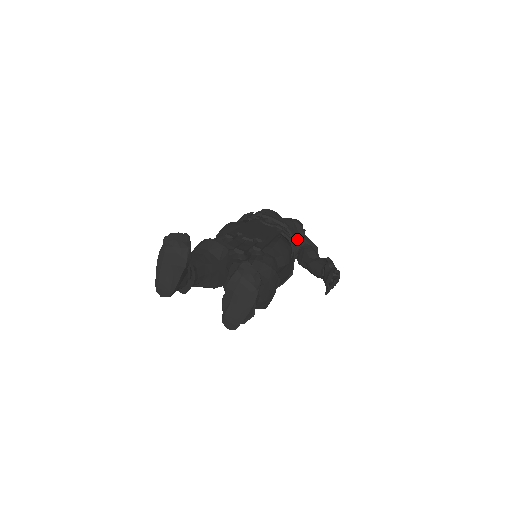
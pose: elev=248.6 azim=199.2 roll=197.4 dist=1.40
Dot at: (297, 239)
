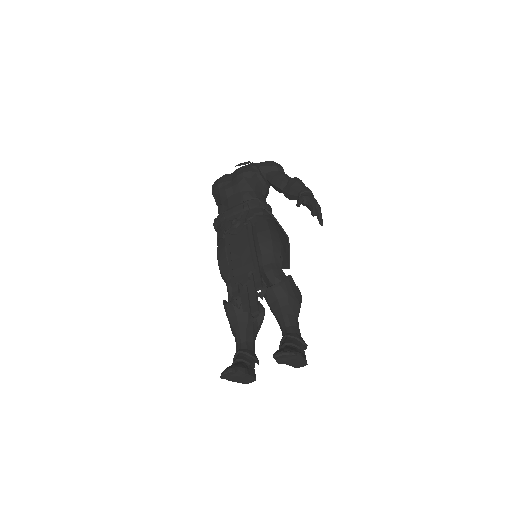
Dot at: (259, 184)
